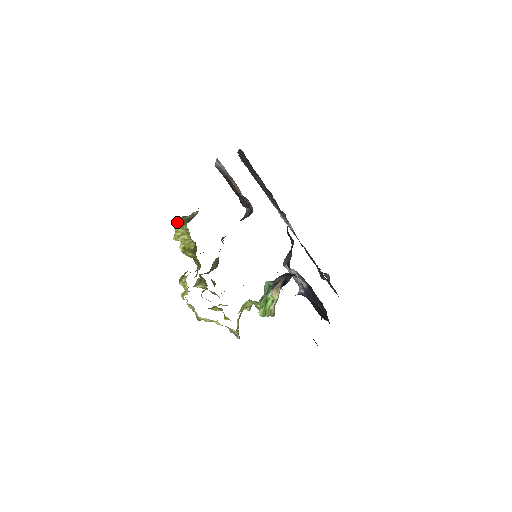
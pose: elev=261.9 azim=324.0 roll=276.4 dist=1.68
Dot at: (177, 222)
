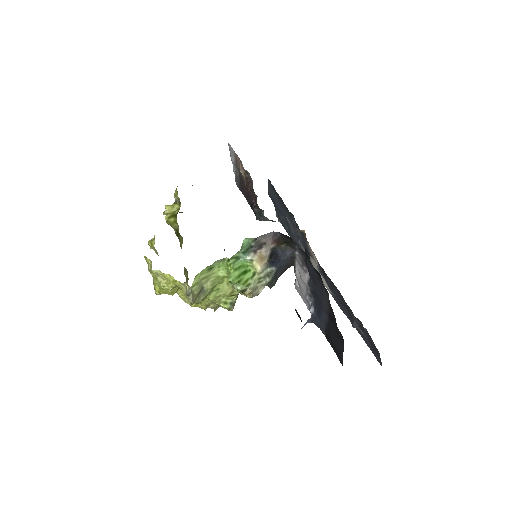
Dot at: (174, 202)
